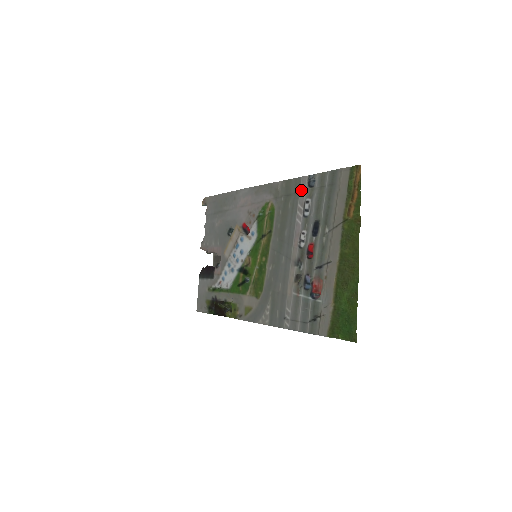
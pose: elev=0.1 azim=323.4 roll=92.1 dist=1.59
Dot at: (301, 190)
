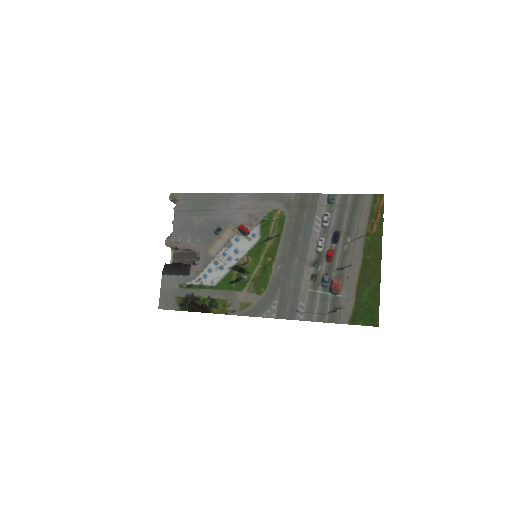
Dot at: (320, 204)
